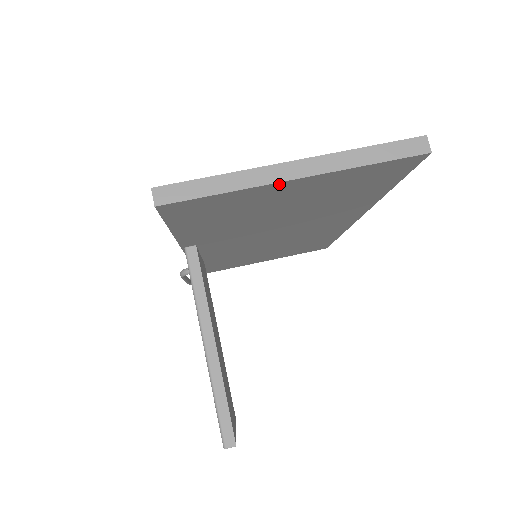
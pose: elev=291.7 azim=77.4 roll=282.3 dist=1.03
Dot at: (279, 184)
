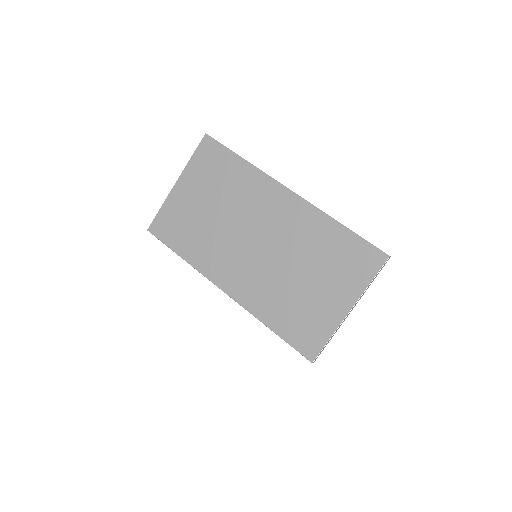
Dot at: occluded
